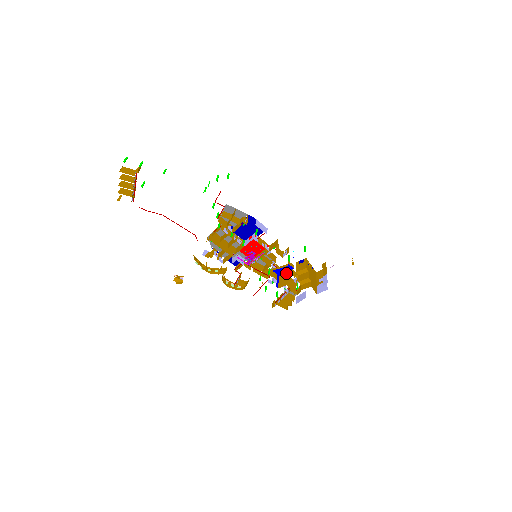
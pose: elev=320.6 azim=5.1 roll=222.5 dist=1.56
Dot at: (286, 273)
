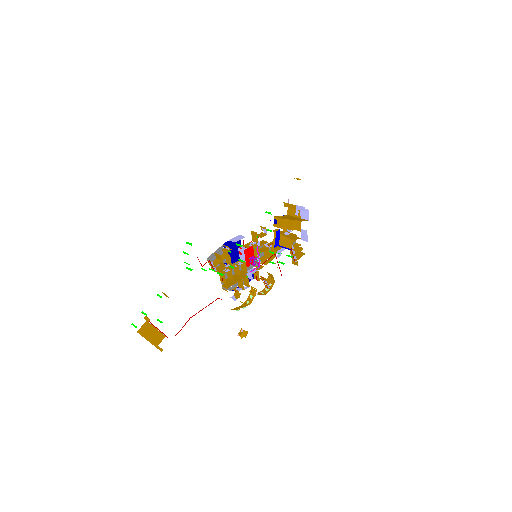
Dot at: (280, 238)
